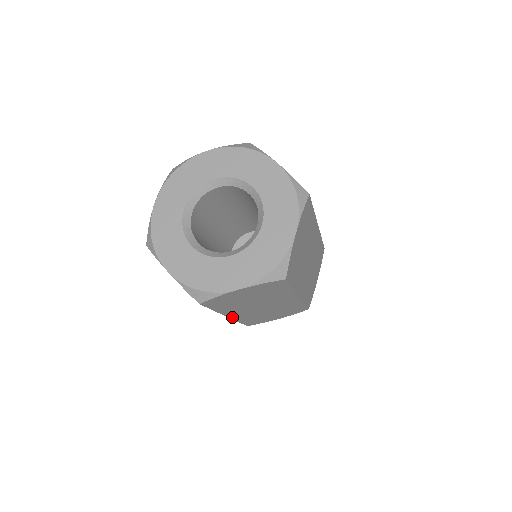
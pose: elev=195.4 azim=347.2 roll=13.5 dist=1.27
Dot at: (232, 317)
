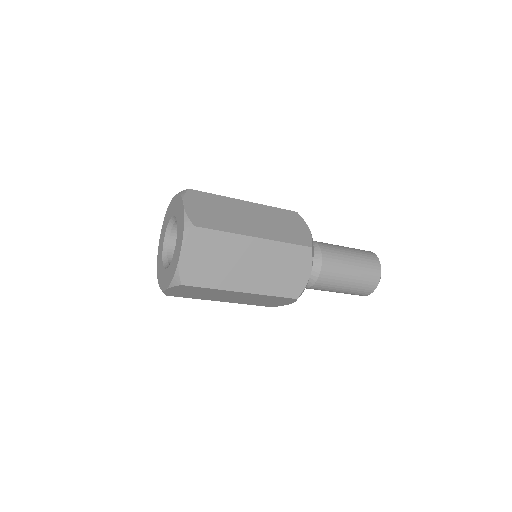
Dot at: occluded
